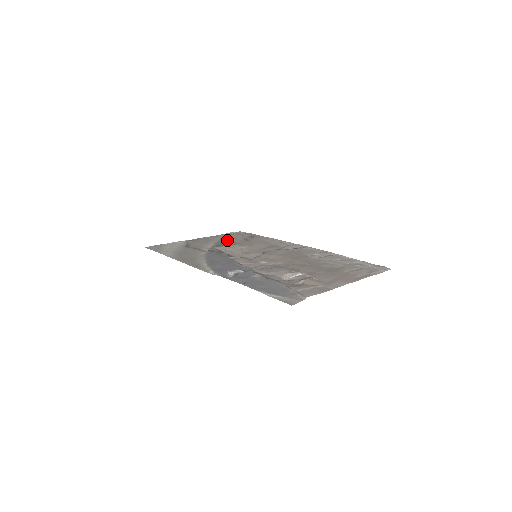
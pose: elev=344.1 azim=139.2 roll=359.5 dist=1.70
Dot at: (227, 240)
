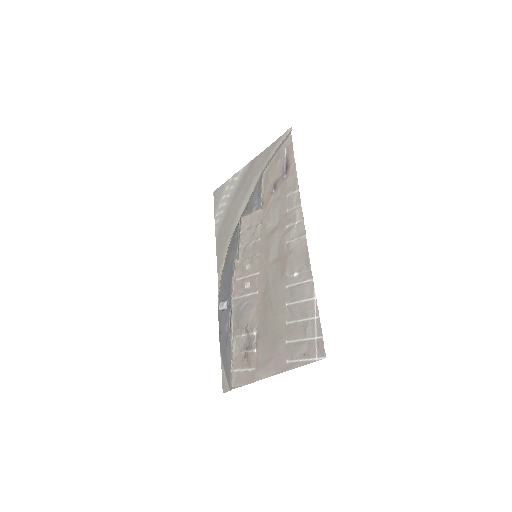
Dot at: (260, 186)
